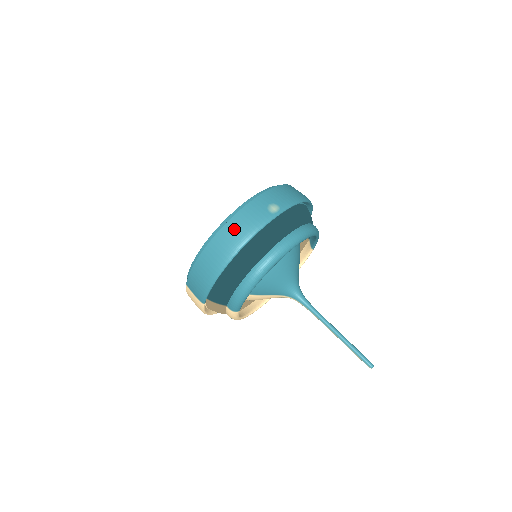
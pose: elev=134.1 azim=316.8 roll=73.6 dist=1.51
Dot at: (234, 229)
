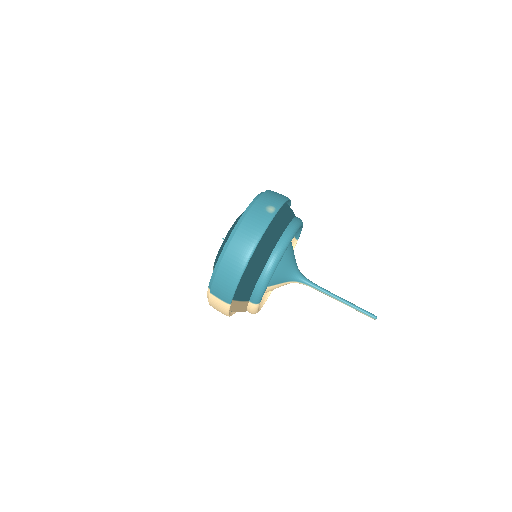
Dot at: (245, 233)
